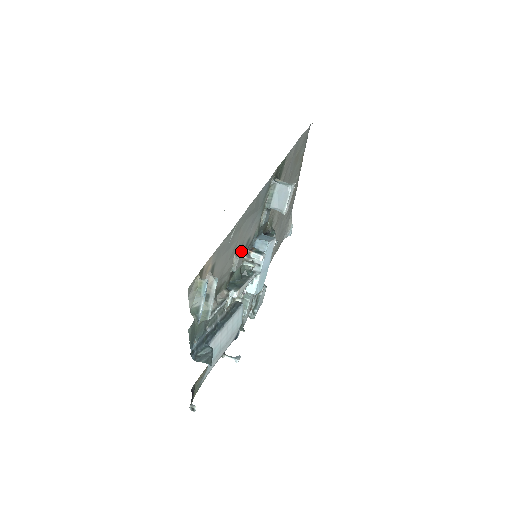
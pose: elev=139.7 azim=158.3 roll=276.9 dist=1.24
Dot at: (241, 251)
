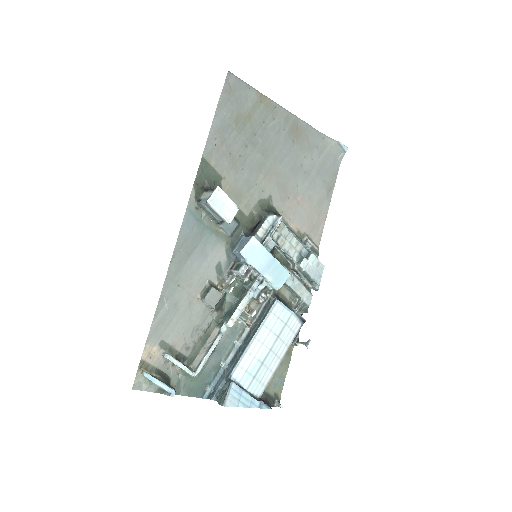
Dot at: (208, 289)
